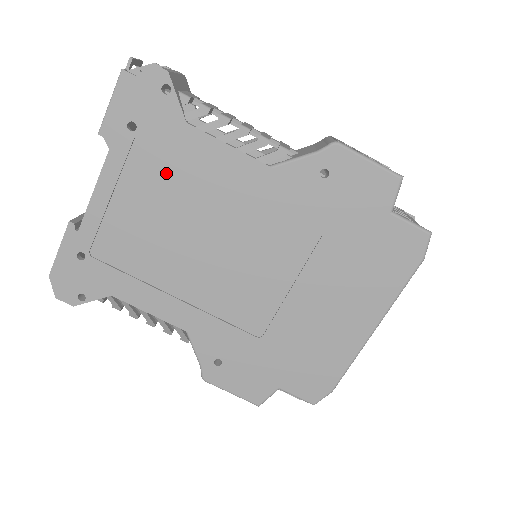
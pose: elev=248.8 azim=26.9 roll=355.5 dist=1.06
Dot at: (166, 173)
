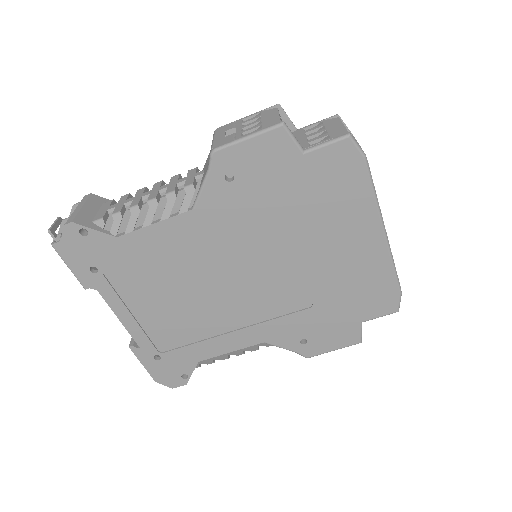
Dot at: (142, 274)
